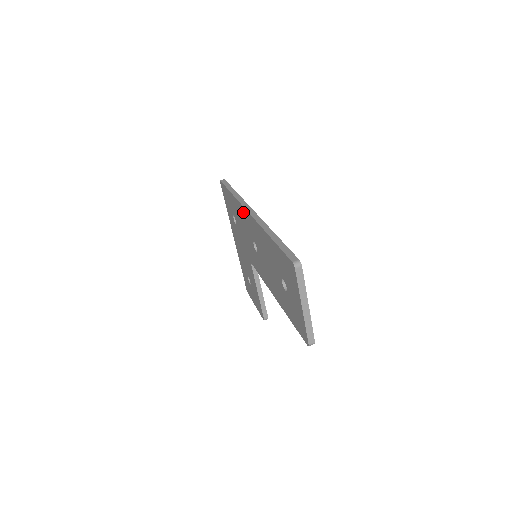
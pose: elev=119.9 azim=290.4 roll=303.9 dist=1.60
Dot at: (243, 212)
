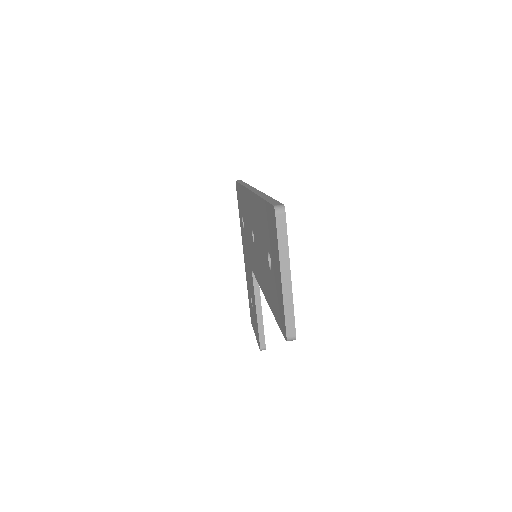
Dot at: (246, 197)
